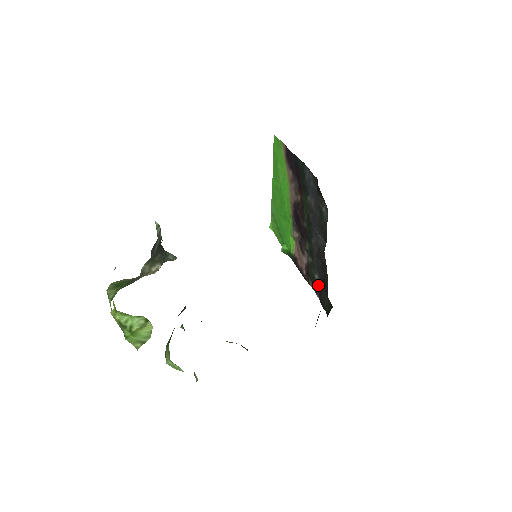
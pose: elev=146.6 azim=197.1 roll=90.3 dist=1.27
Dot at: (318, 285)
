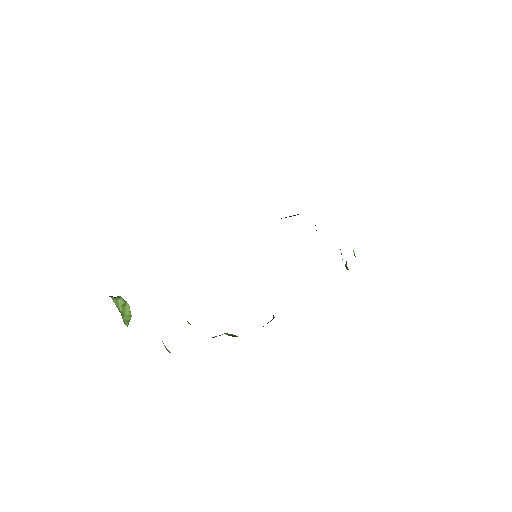
Dot at: occluded
